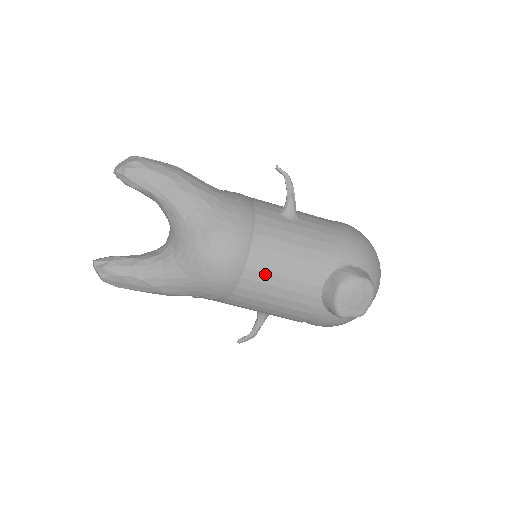
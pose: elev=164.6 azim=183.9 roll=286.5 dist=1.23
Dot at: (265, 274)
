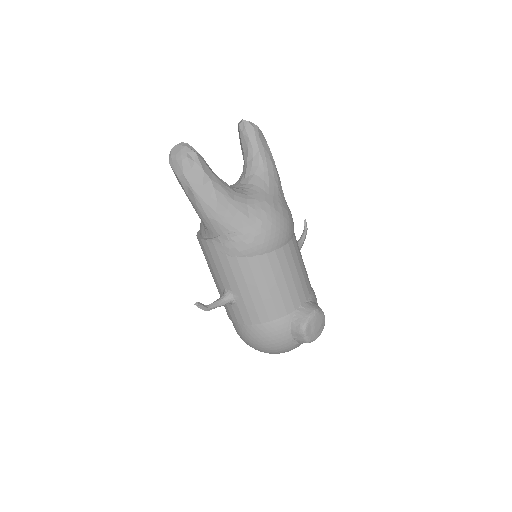
Dot at: (287, 263)
